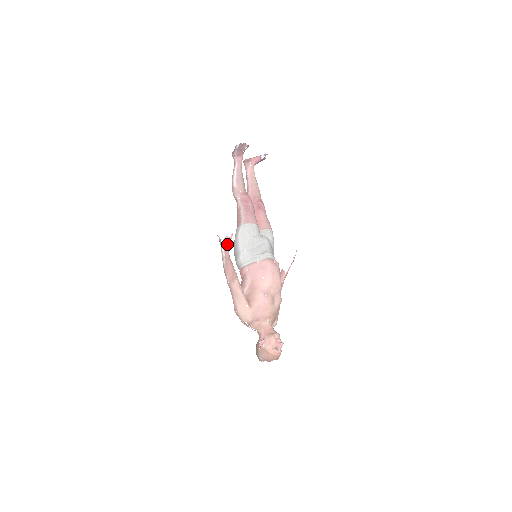
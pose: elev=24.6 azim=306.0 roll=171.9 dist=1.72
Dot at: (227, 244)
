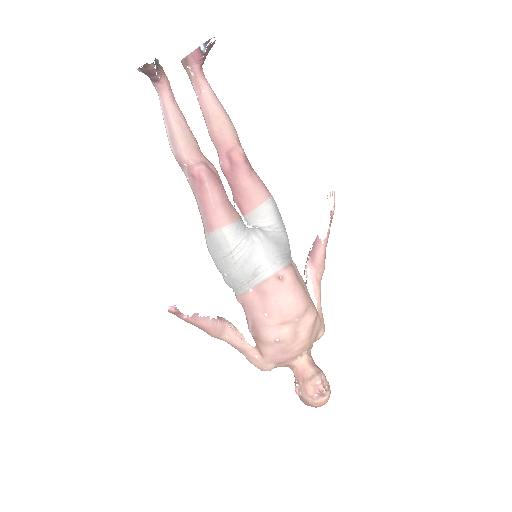
Dot at: (178, 314)
